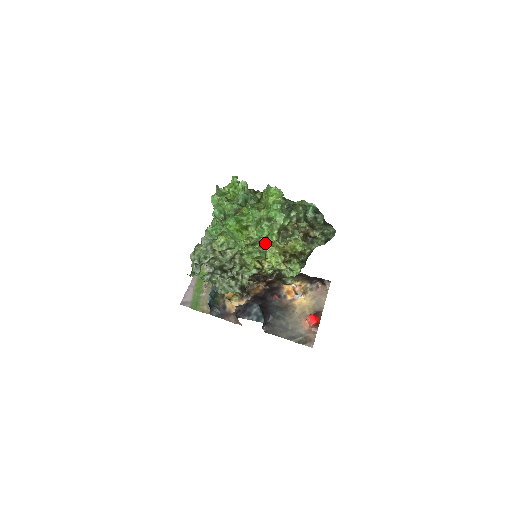
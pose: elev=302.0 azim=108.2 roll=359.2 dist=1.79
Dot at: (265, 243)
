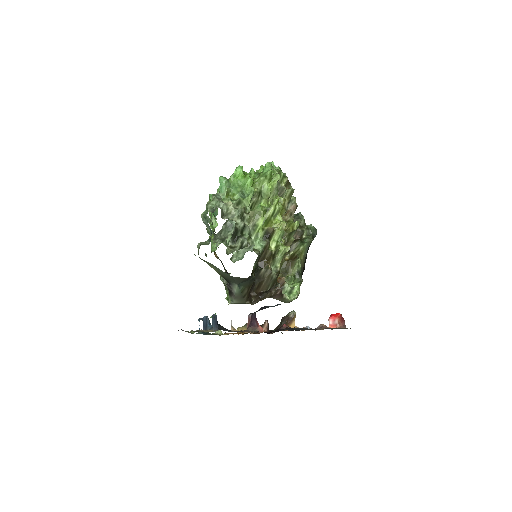
Dot at: (270, 186)
